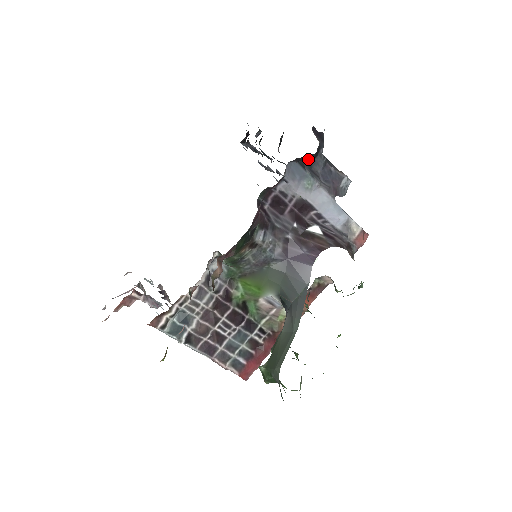
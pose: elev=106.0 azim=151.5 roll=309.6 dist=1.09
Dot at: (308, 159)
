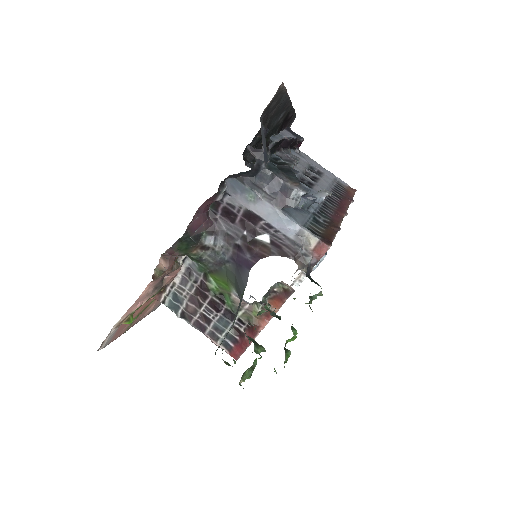
Dot at: (249, 174)
